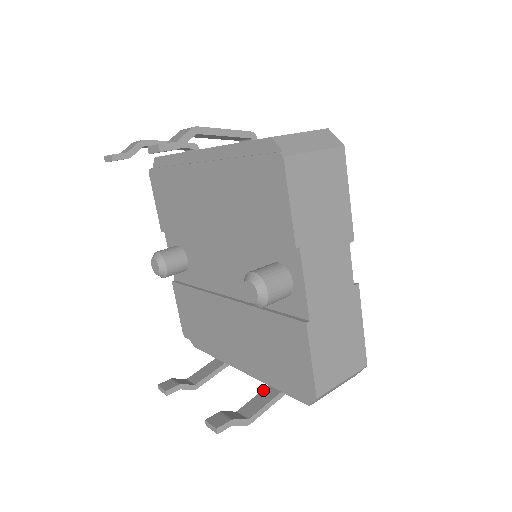
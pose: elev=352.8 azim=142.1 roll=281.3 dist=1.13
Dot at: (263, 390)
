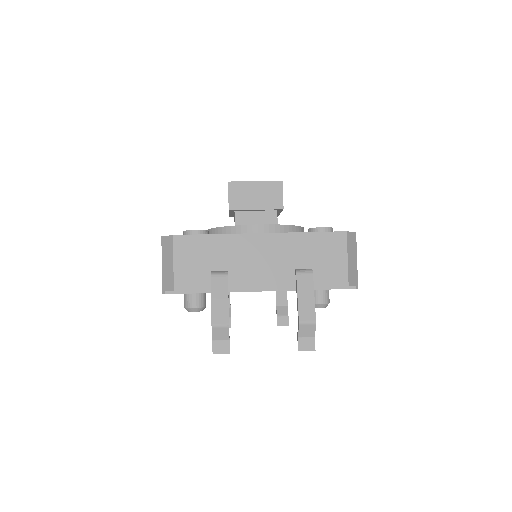
Dot at: occluded
